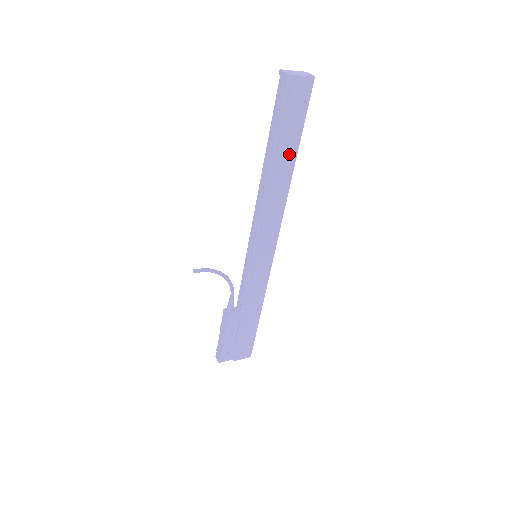
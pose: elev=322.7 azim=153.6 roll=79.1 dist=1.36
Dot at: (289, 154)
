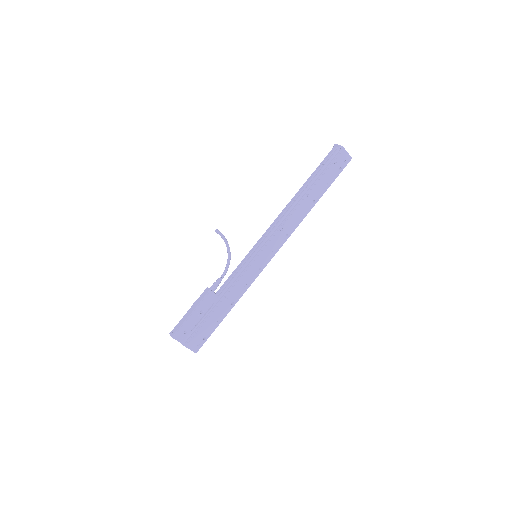
Dot at: (317, 193)
